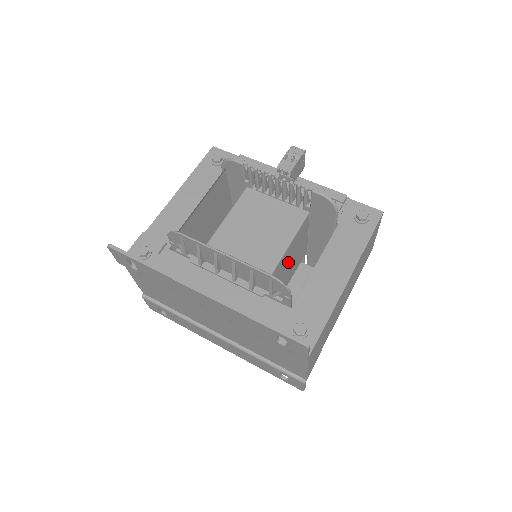
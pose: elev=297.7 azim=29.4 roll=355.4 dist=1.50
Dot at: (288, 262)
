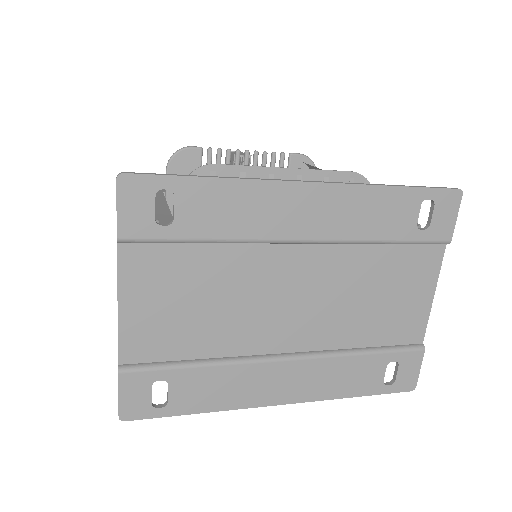
Dot at: occluded
